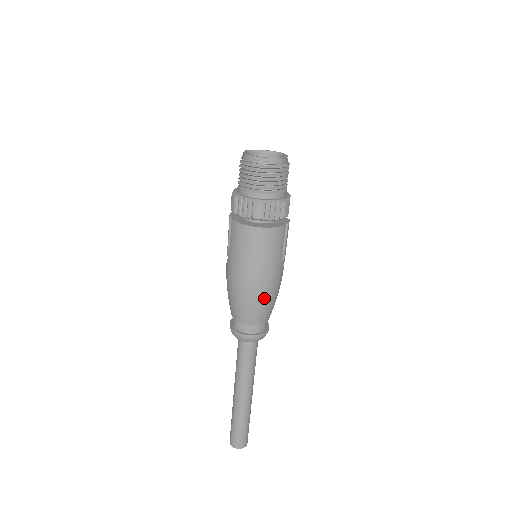
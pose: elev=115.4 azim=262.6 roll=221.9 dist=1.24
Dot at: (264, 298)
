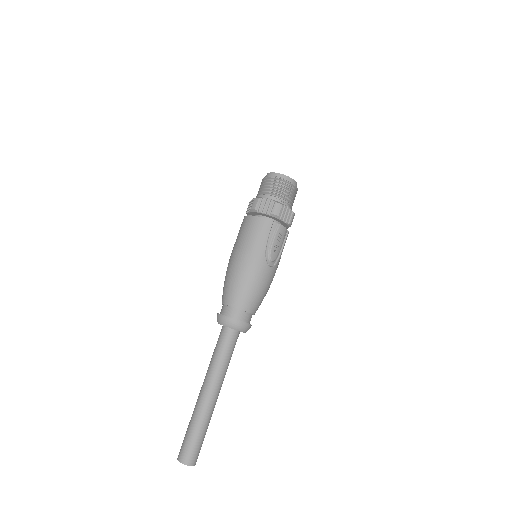
Dot at: (241, 278)
